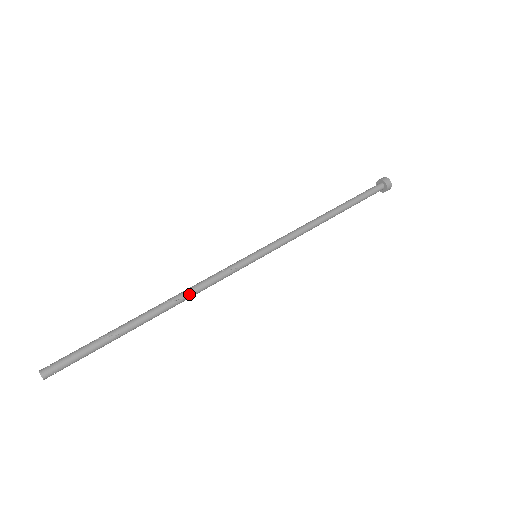
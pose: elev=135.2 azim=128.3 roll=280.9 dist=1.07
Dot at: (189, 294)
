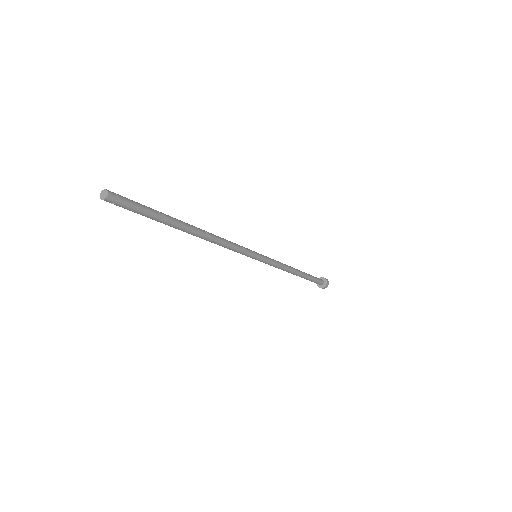
Dot at: (217, 239)
